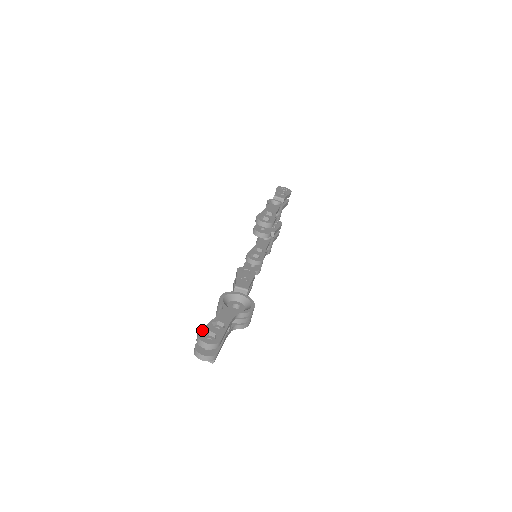
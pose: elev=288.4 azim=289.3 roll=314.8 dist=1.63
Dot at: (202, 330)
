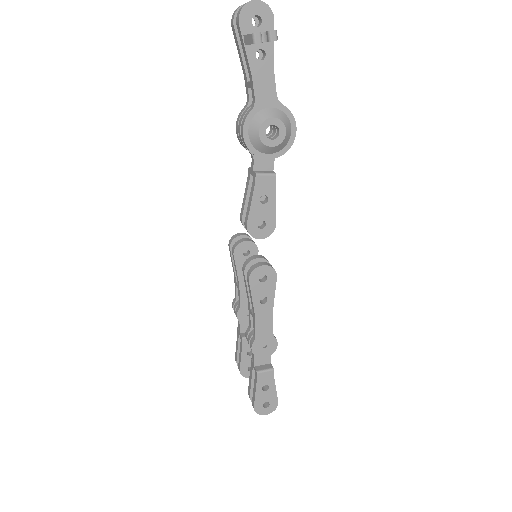
Dot at: (235, 30)
